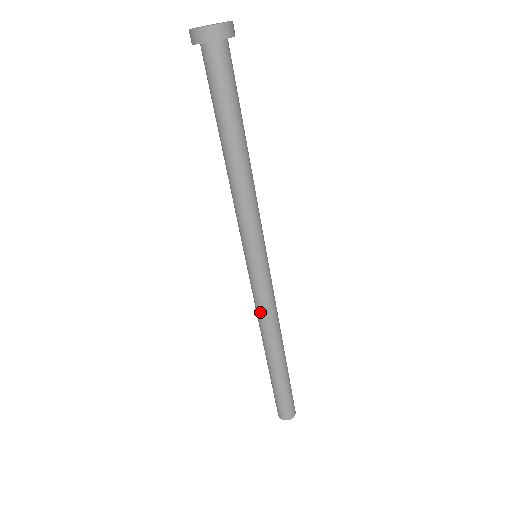
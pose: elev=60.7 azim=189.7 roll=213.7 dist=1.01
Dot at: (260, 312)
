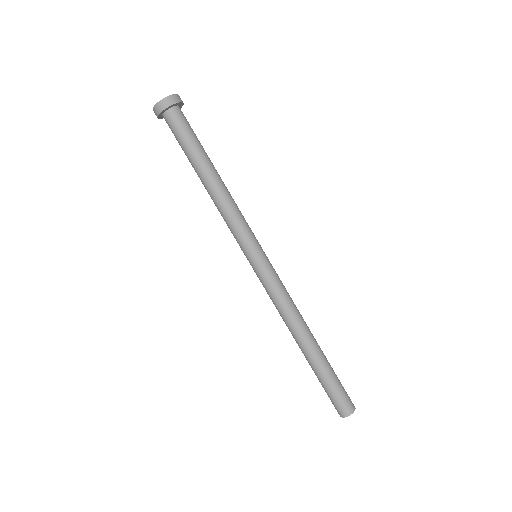
Dot at: (281, 302)
